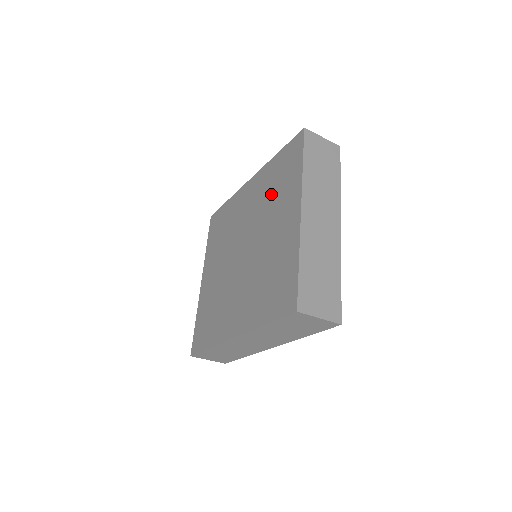
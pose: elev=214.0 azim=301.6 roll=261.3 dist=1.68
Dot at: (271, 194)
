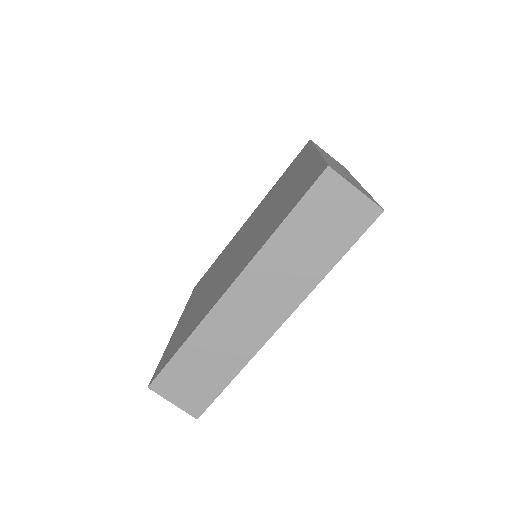
Dot at: (277, 189)
